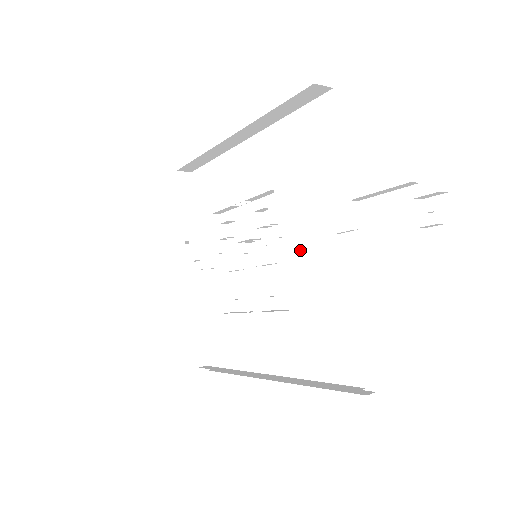
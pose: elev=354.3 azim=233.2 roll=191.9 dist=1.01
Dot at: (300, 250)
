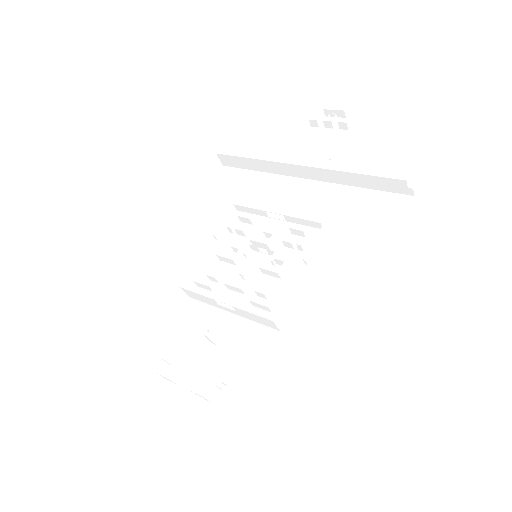
Dot at: occluded
